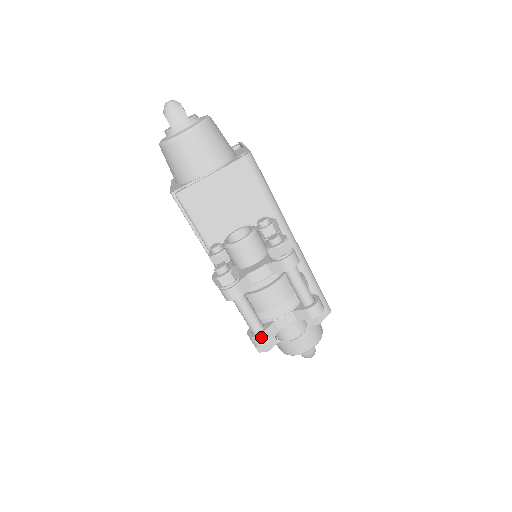
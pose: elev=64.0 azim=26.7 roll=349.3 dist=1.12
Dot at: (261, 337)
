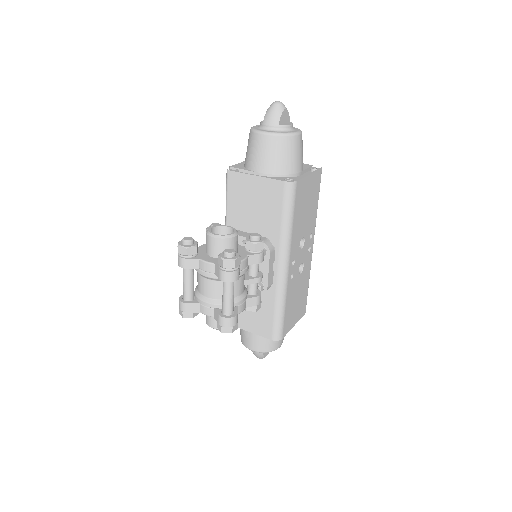
Dot at: (183, 304)
